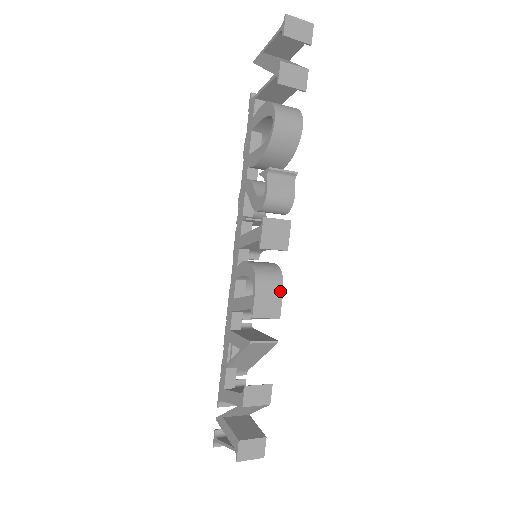
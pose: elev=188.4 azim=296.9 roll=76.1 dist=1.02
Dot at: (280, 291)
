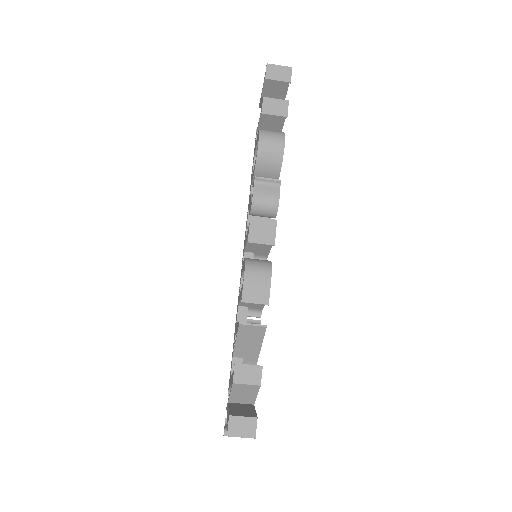
Dot at: (268, 280)
